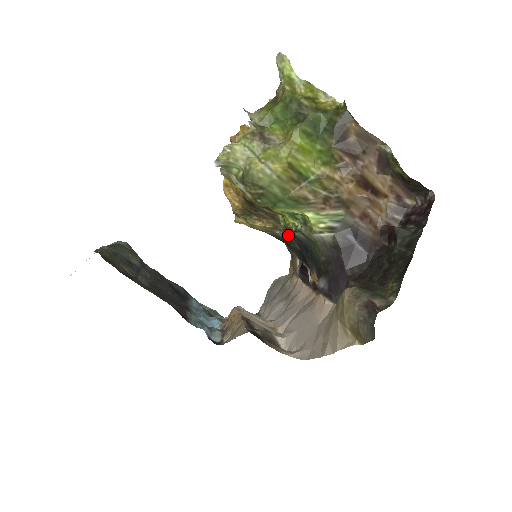
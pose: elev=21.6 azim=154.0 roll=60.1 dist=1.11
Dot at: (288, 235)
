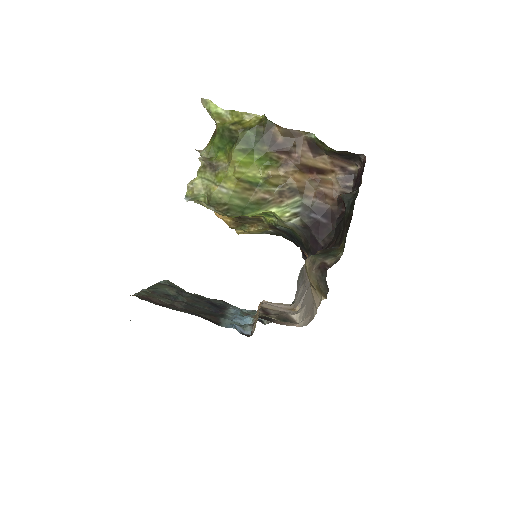
Dot at: (276, 230)
